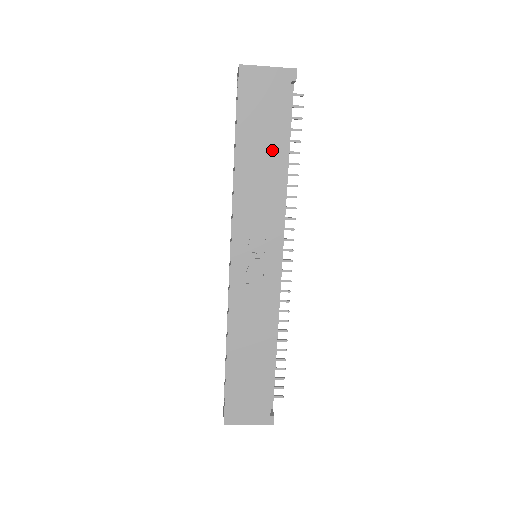
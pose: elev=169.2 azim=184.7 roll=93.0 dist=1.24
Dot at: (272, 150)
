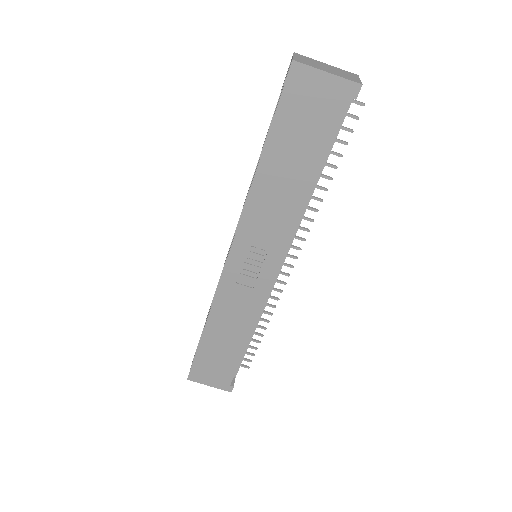
Dot at: (302, 168)
